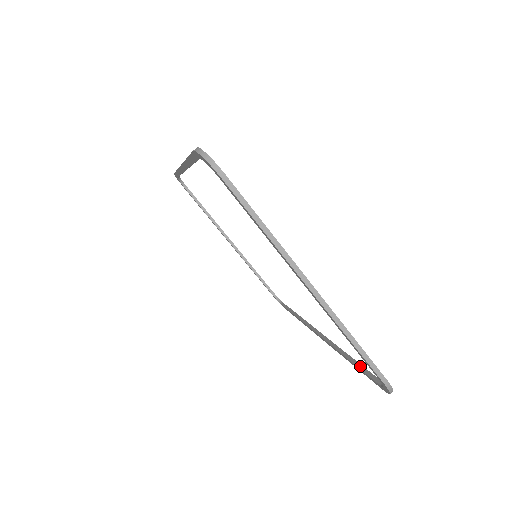
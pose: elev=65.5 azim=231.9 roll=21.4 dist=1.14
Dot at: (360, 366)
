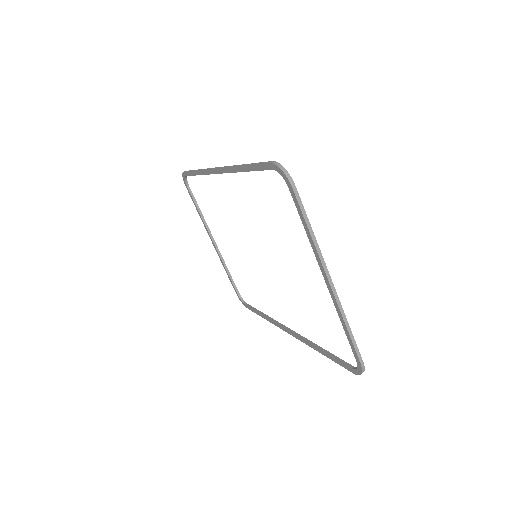
Dot at: (332, 355)
